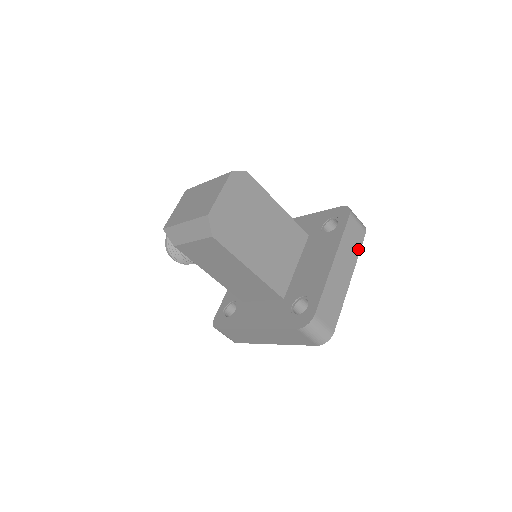
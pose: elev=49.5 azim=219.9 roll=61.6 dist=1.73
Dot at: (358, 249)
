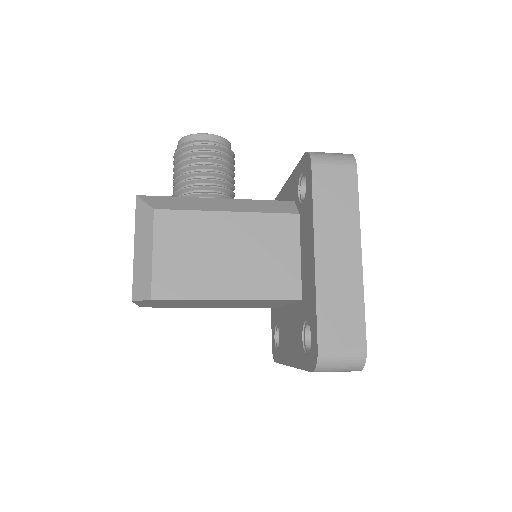
Dot at: occluded
